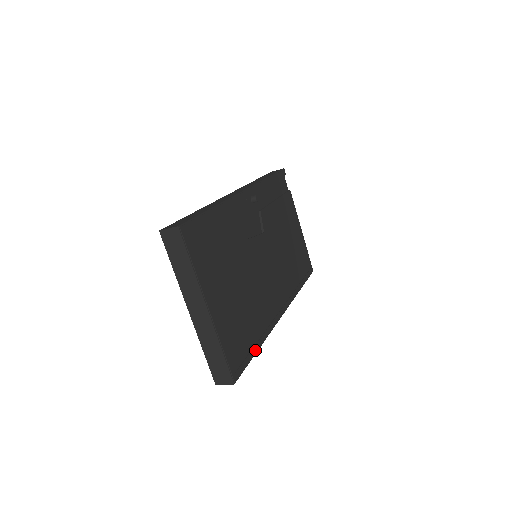
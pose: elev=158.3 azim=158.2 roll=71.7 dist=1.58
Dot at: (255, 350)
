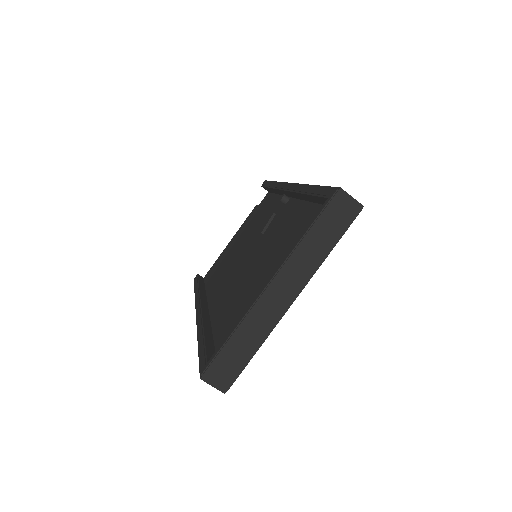
Dot at: occluded
